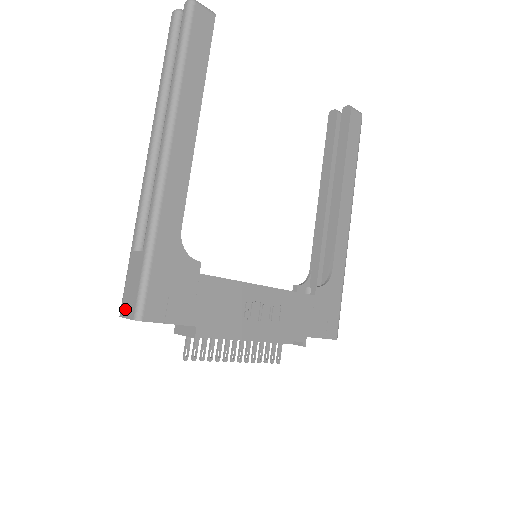
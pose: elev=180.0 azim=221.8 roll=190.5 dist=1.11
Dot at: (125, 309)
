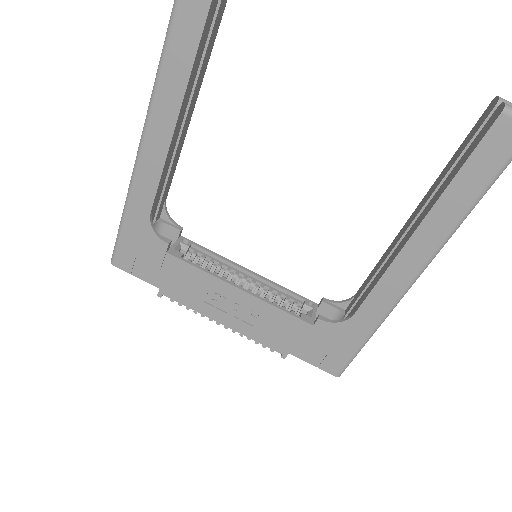
Dot at: occluded
